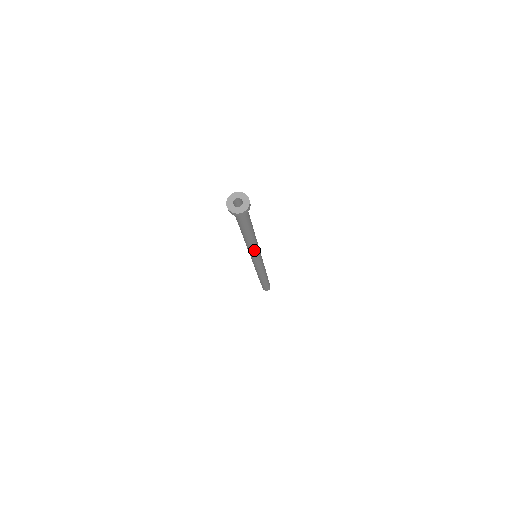
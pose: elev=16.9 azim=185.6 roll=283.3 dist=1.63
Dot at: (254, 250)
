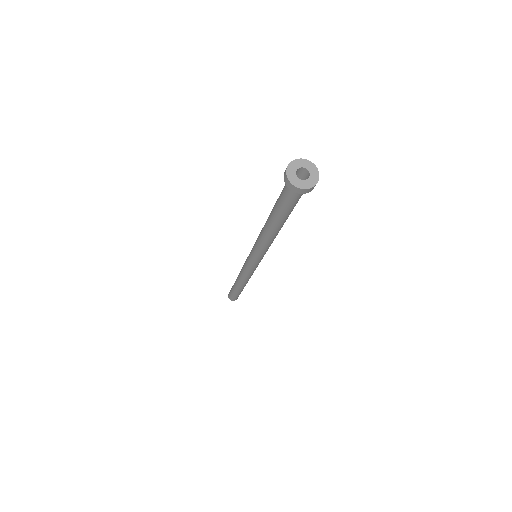
Dot at: (262, 247)
